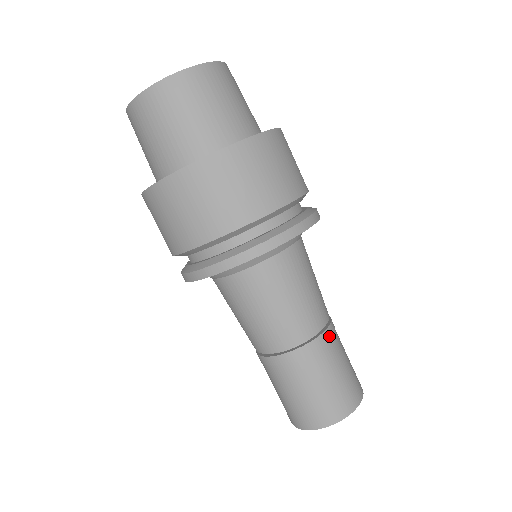
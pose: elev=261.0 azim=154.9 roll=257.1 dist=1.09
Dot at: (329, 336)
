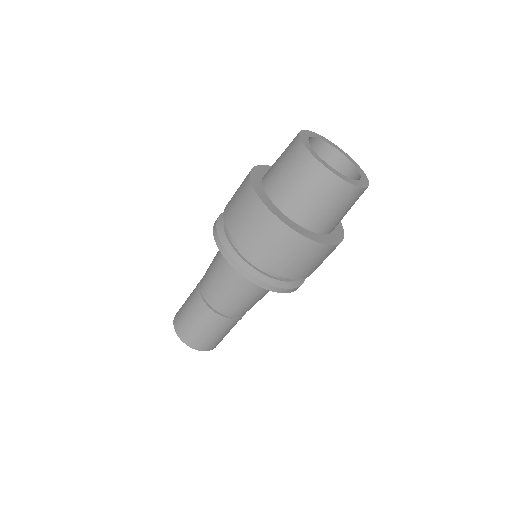
Dot at: occluded
